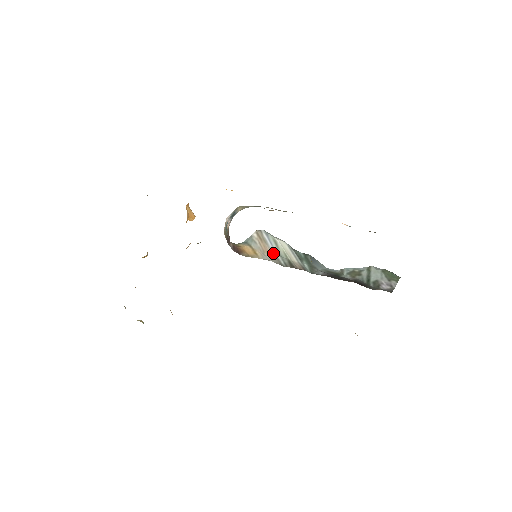
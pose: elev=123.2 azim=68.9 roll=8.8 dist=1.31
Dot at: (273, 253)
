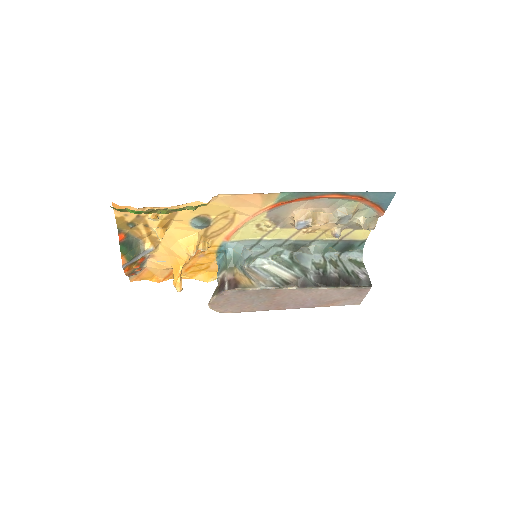
Dot at: (266, 278)
